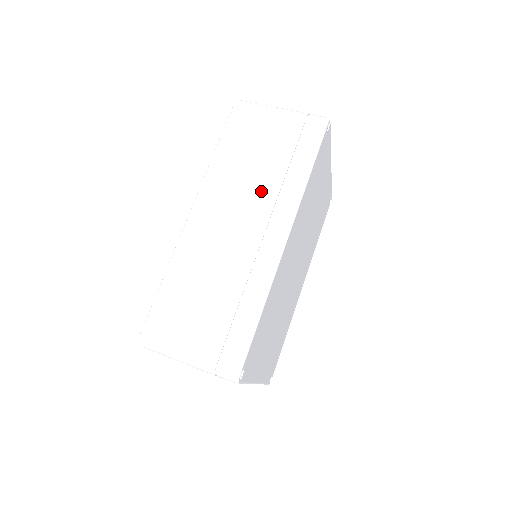
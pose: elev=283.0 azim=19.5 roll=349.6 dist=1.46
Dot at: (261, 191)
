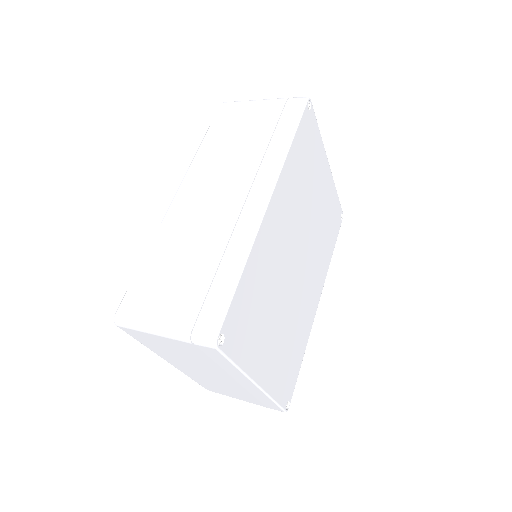
Dot at: (243, 164)
